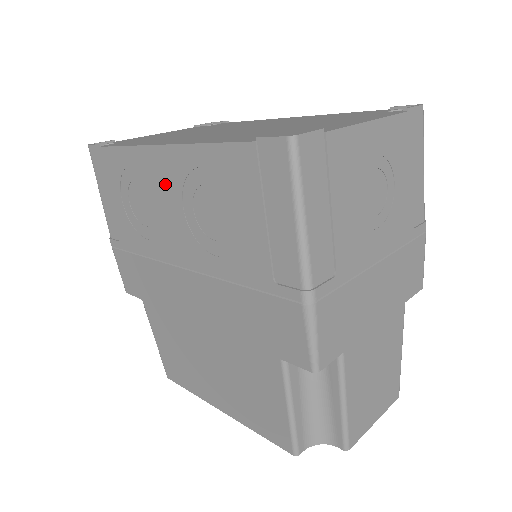
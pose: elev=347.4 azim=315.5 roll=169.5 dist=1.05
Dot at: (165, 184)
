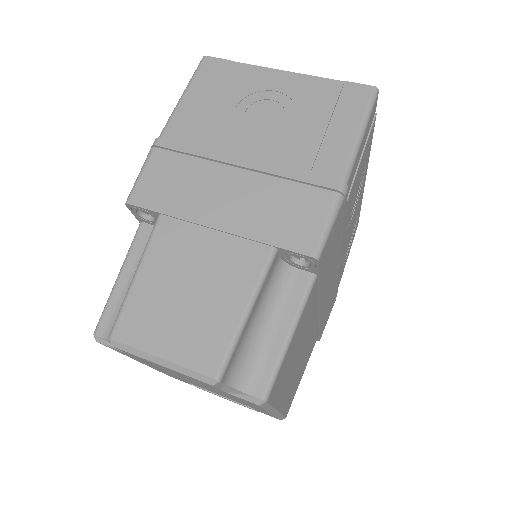
Dot at: occluded
